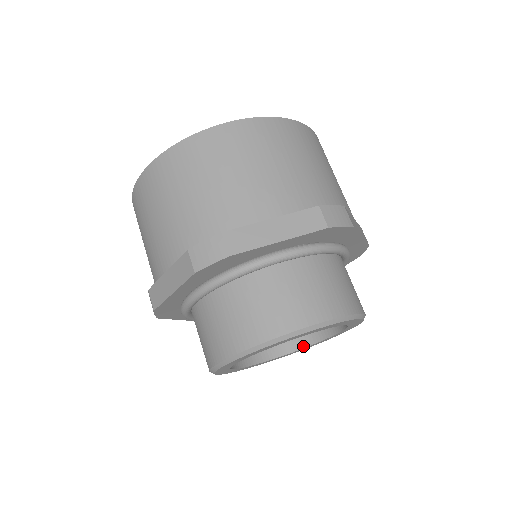
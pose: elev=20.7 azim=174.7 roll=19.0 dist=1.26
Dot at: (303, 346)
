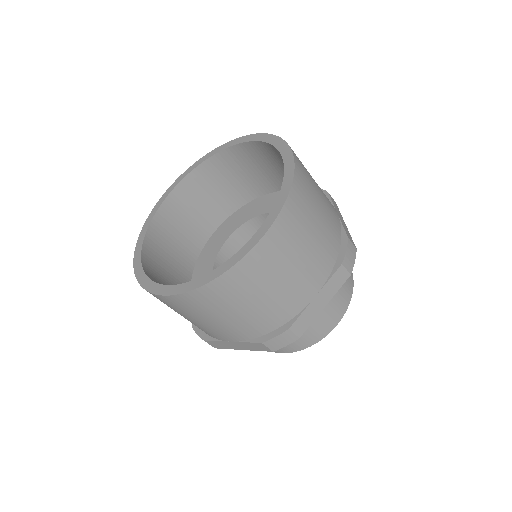
Dot at: occluded
